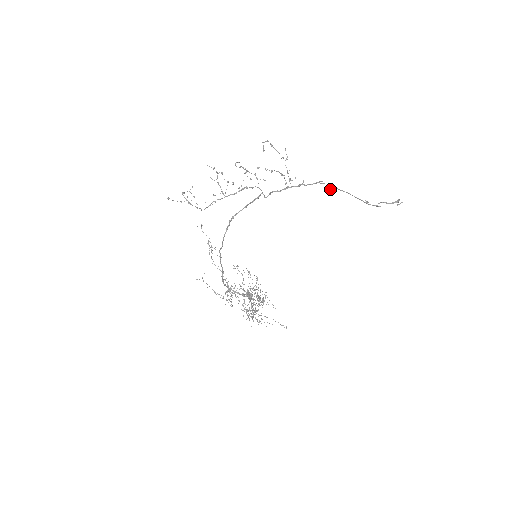
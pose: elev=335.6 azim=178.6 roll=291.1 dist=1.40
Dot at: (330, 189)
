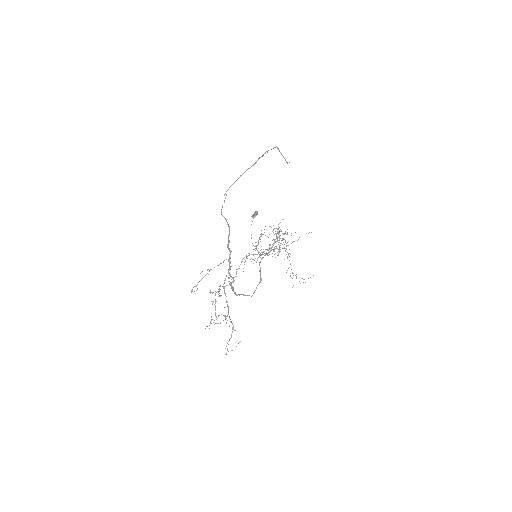
Dot at: (226, 195)
